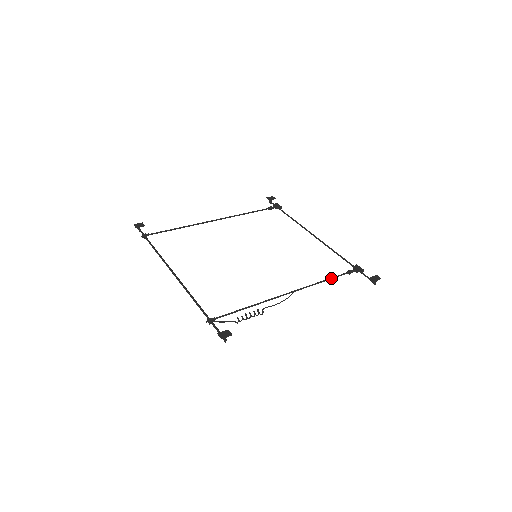
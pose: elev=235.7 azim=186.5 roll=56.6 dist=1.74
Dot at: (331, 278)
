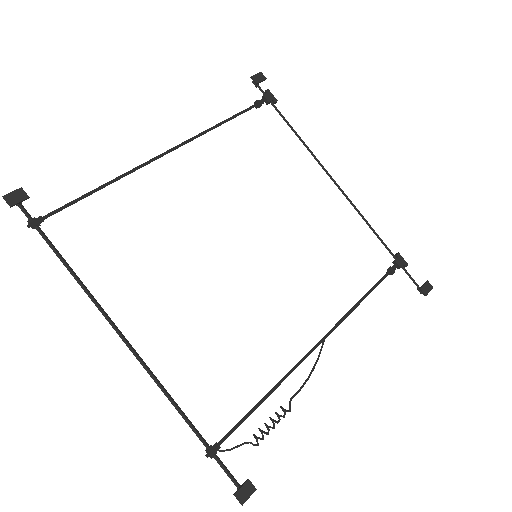
Dot at: (369, 293)
